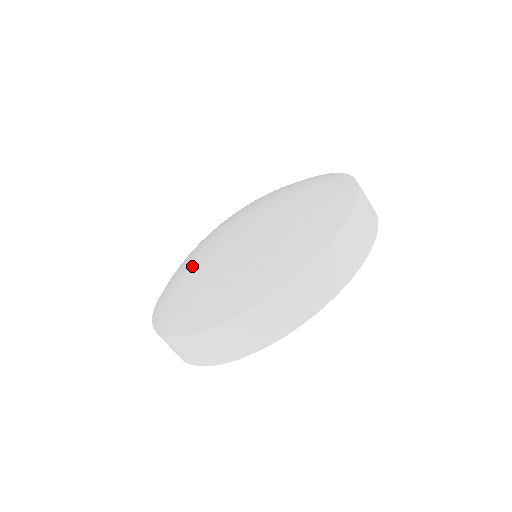
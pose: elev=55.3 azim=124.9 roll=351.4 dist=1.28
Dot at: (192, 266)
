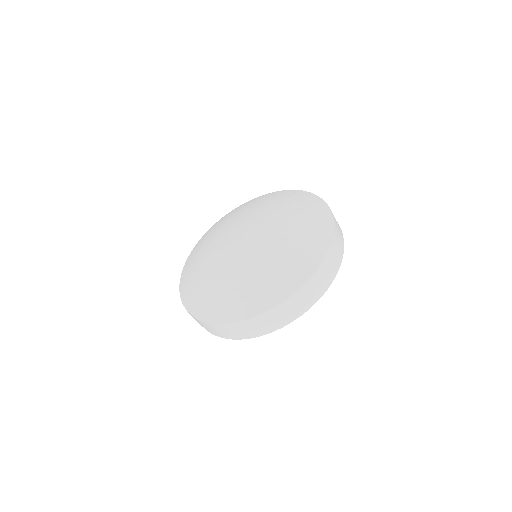
Dot at: (229, 271)
